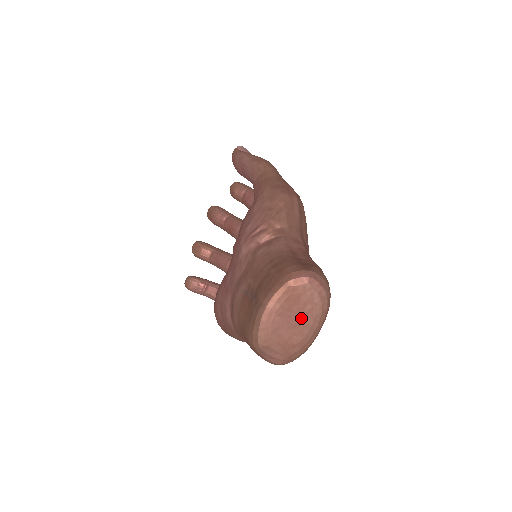
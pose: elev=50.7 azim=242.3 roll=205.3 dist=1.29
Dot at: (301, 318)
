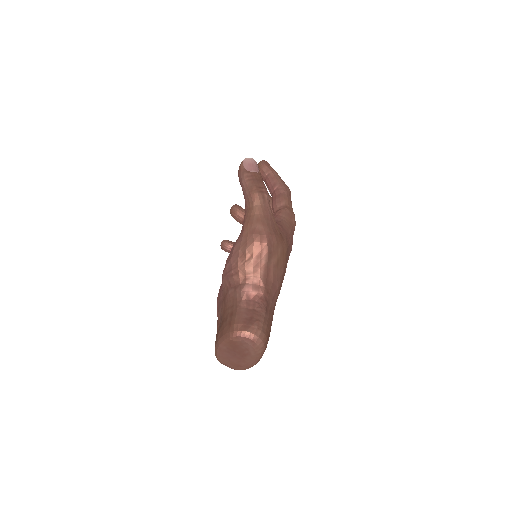
Dot at: (242, 355)
